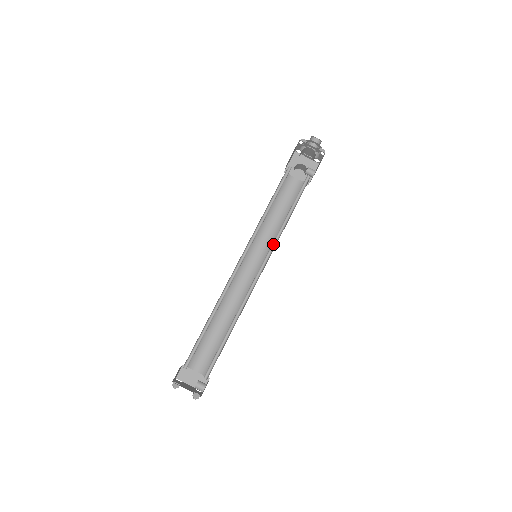
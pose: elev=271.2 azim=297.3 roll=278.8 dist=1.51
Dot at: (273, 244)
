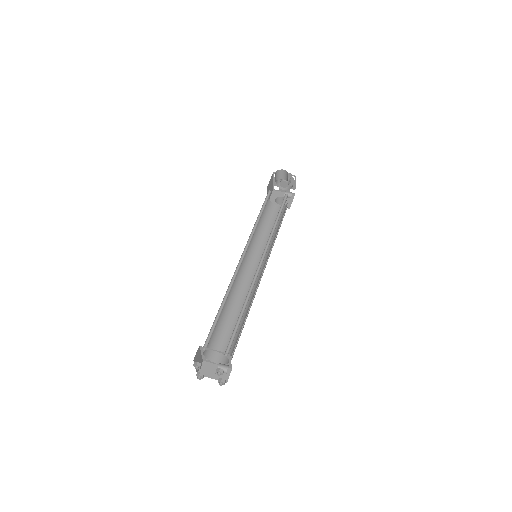
Dot at: (269, 241)
